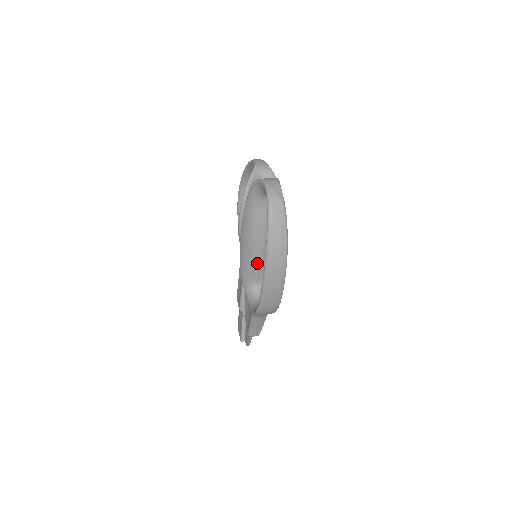
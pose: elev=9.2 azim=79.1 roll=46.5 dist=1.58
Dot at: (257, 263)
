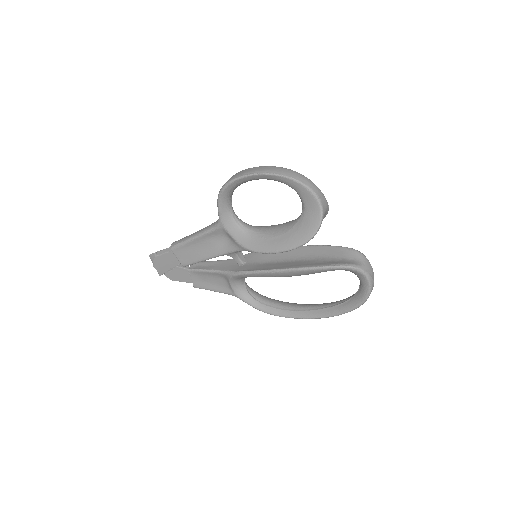
Dot at: occluded
